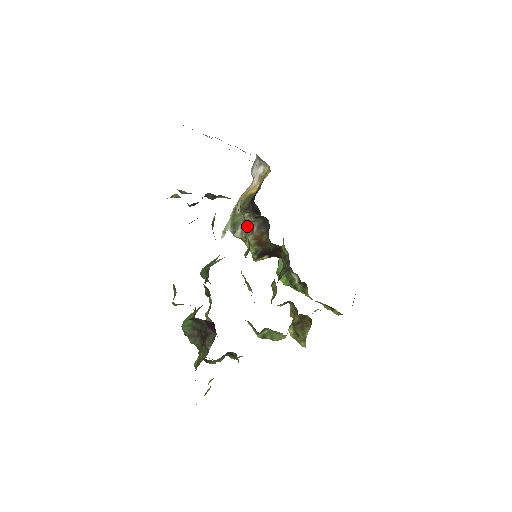
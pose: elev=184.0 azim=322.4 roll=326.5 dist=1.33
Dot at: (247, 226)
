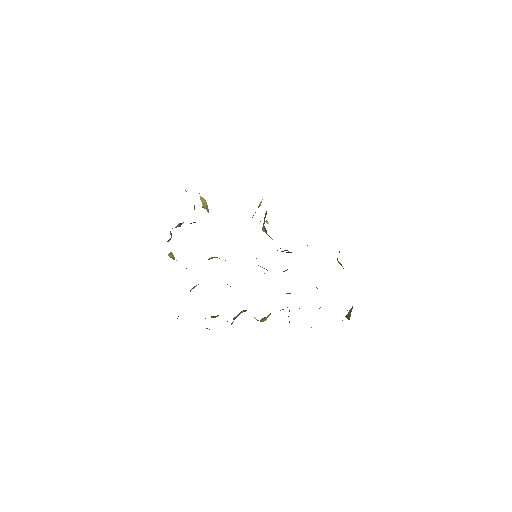
Dot at: occluded
